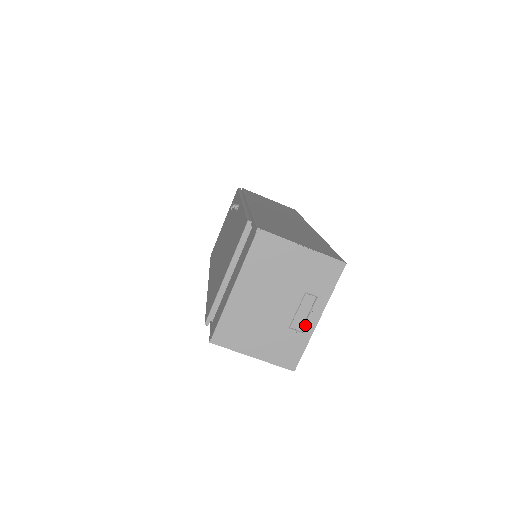
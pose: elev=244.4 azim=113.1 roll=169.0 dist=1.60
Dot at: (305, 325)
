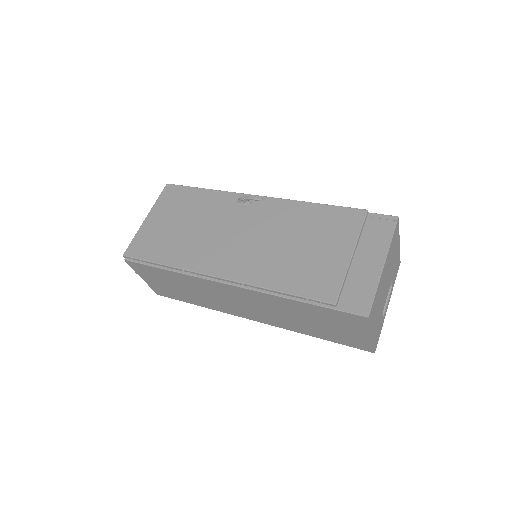
Dot at: (385, 309)
